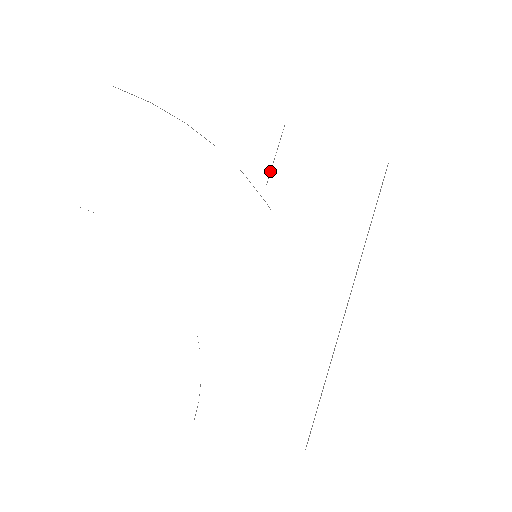
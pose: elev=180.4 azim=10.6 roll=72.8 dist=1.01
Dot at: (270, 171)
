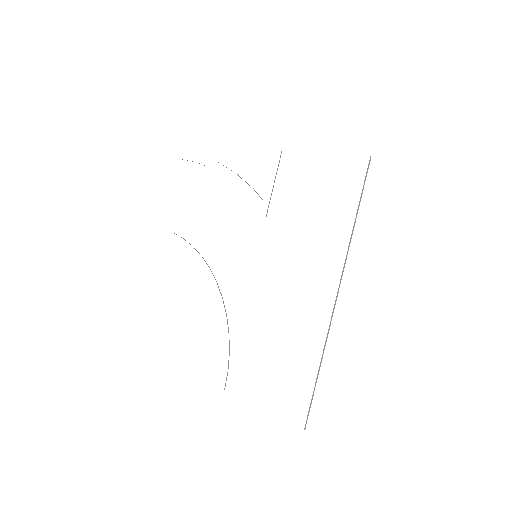
Dot at: occluded
